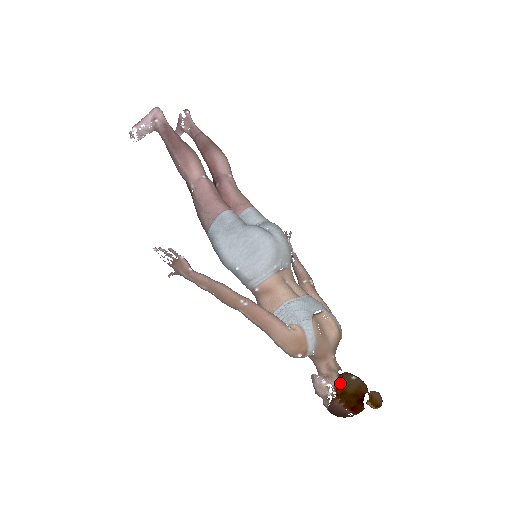
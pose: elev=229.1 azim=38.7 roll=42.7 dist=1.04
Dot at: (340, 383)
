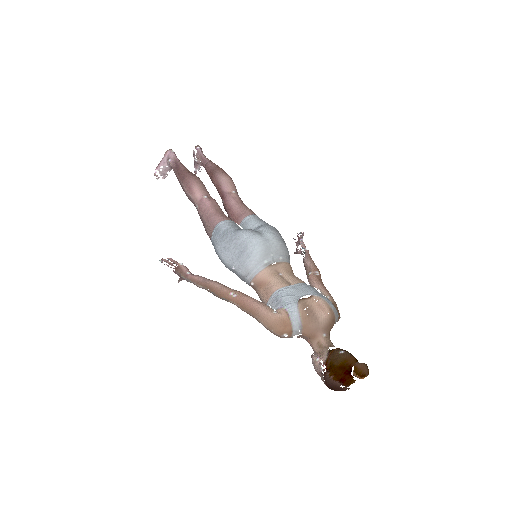
Dot at: (329, 358)
